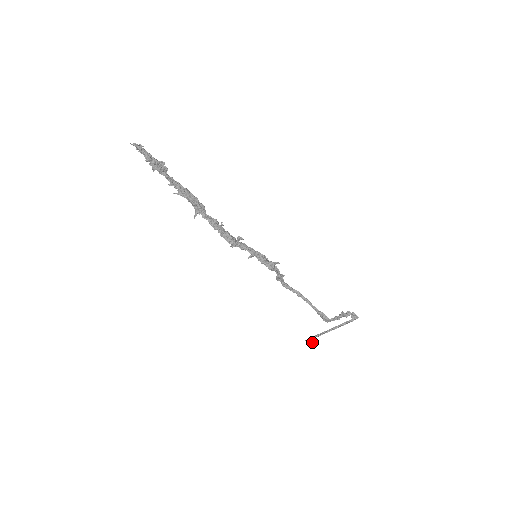
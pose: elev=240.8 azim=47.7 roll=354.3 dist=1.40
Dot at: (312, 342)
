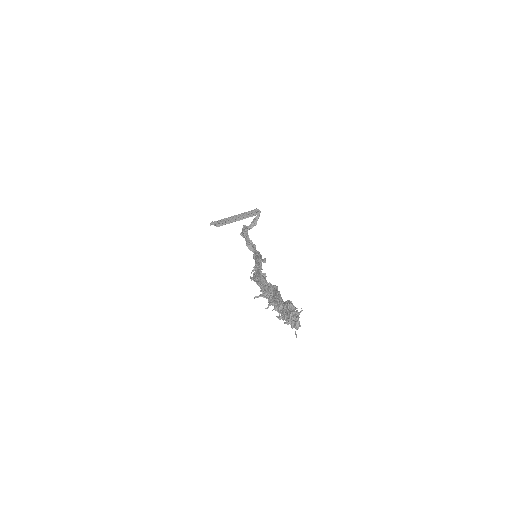
Dot at: (214, 225)
